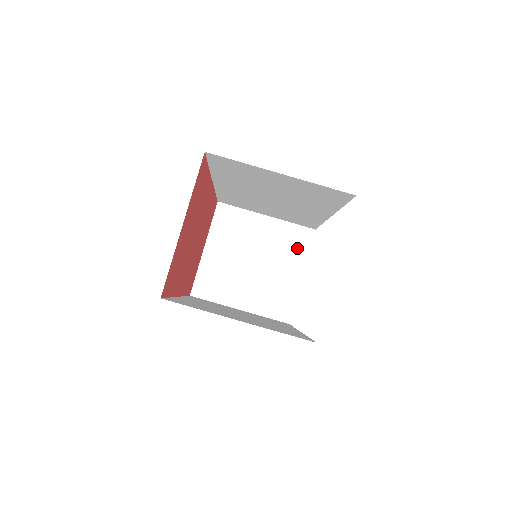
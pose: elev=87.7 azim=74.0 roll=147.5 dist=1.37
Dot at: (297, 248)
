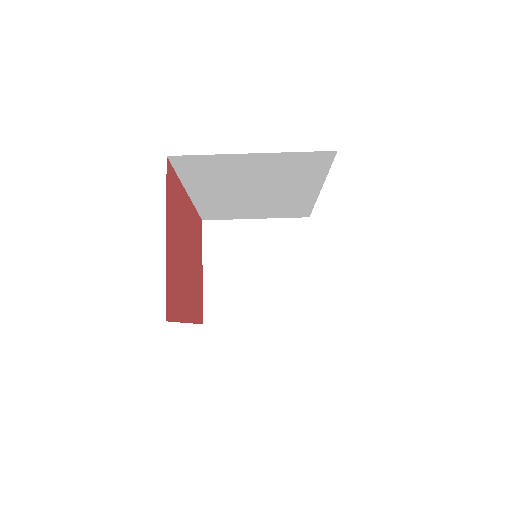
Dot at: (297, 242)
